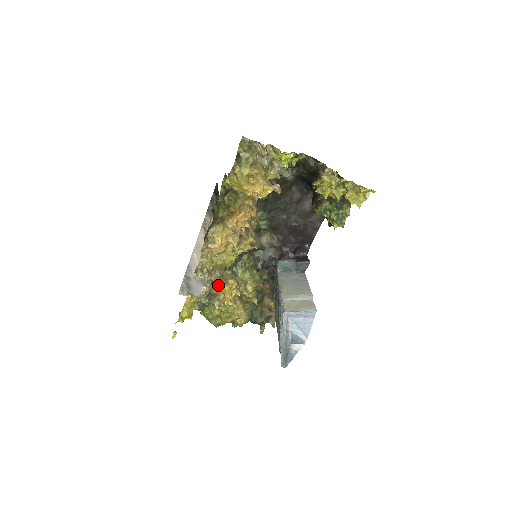
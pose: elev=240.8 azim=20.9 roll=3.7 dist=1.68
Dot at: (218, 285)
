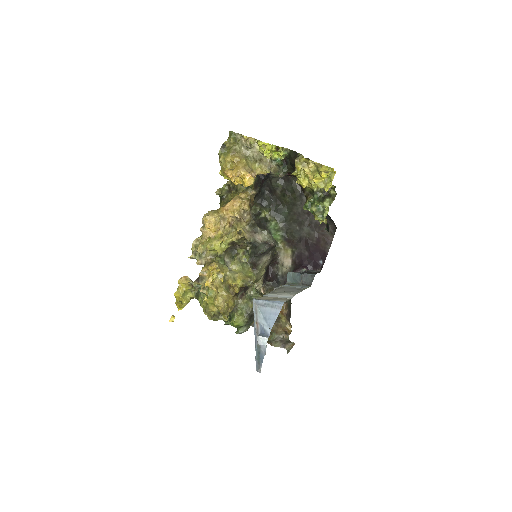
Dot at: (205, 268)
